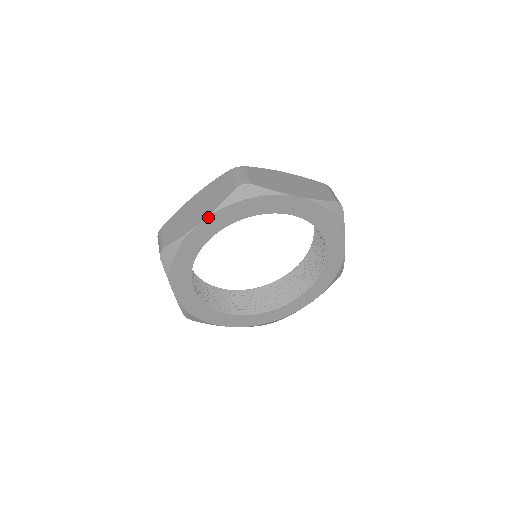
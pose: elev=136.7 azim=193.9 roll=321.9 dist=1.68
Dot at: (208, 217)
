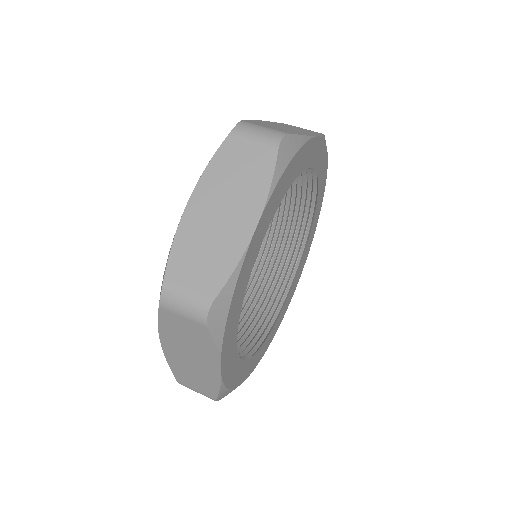
Dot at: (264, 210)
